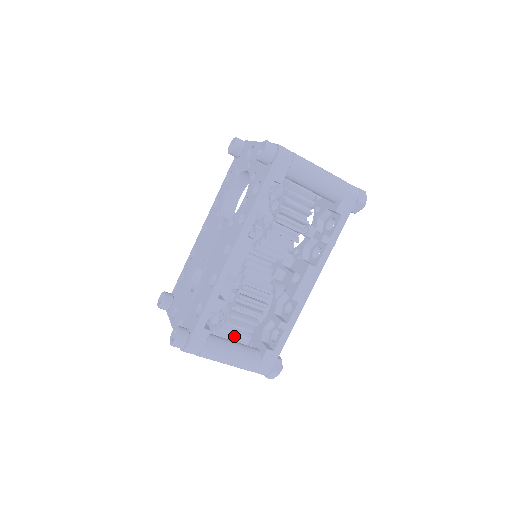
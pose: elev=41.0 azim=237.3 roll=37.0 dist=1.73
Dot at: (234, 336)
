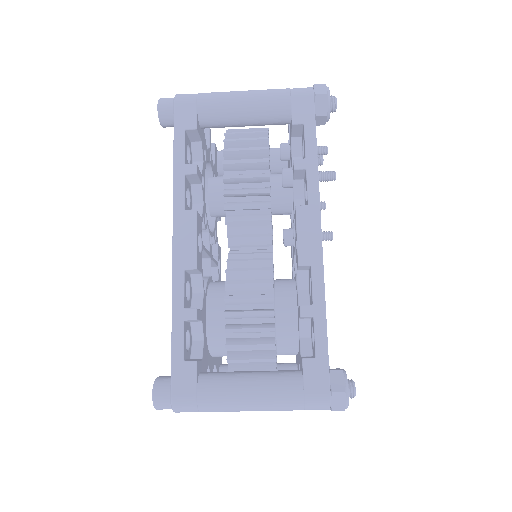
Dot at: (259, 368)
